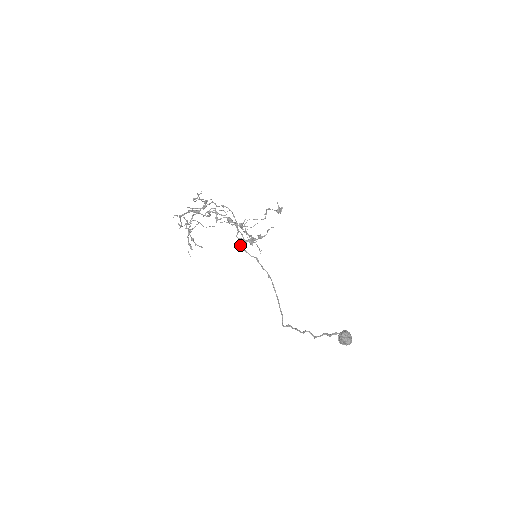
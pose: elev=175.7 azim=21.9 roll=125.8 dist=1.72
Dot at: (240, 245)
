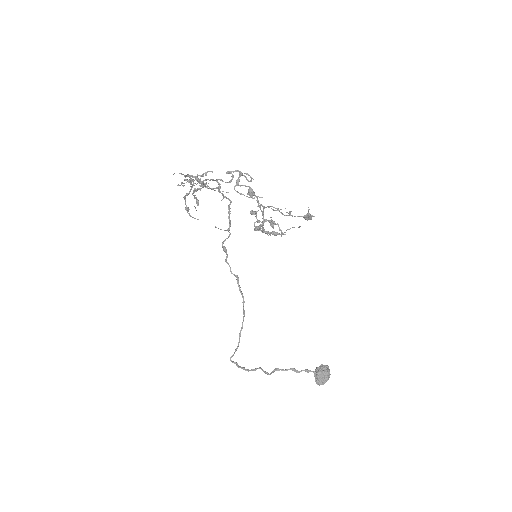
Dot at: occluded
